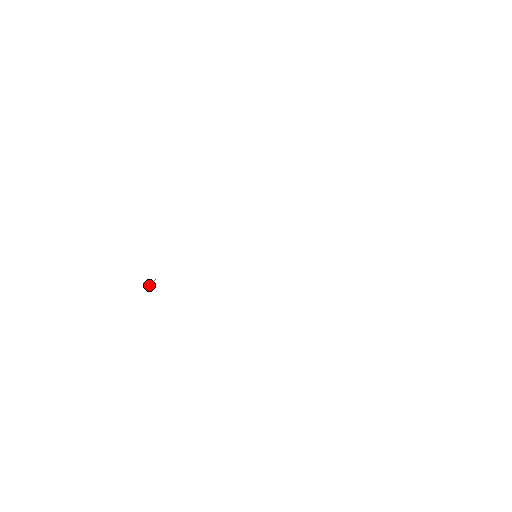
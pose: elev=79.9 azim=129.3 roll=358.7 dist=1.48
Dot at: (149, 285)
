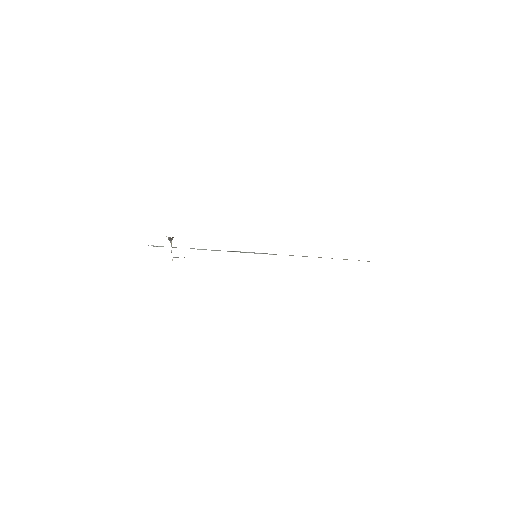
Dot at: (171, 242)
